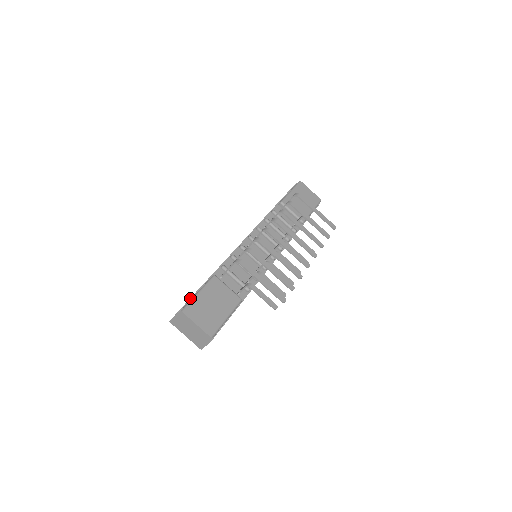
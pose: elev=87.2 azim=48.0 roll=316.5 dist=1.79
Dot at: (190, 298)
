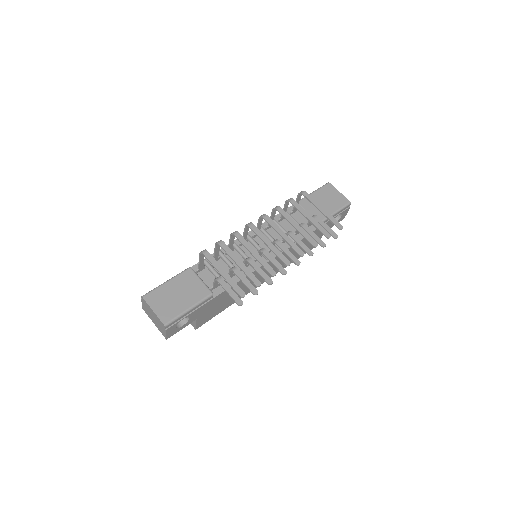
Dot at: occluded
